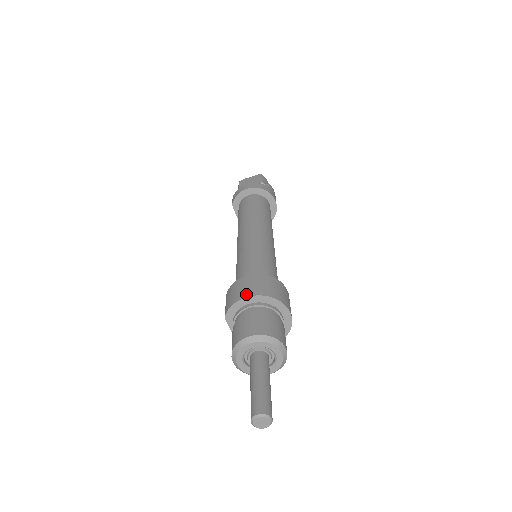
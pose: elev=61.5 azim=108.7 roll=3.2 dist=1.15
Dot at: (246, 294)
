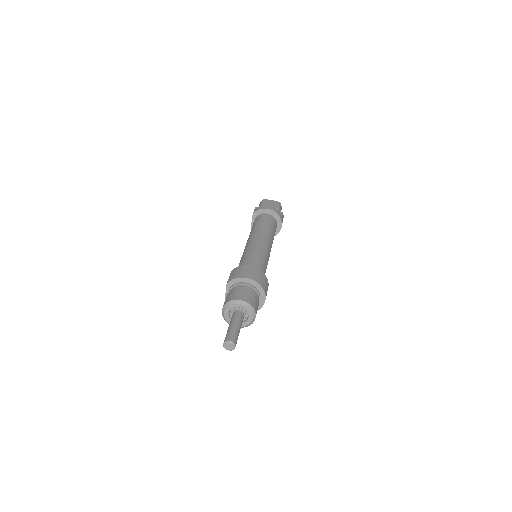
Dot at: (247, 276)
